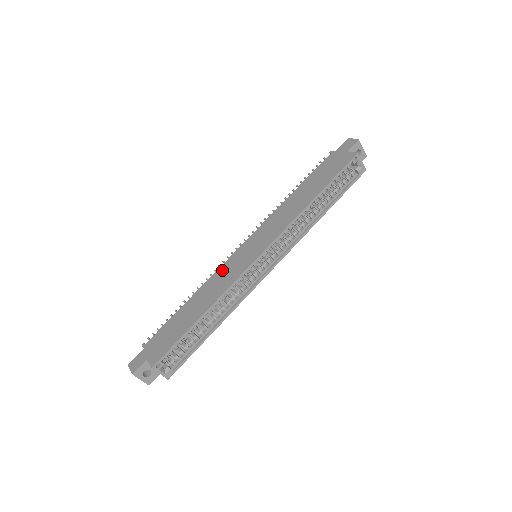
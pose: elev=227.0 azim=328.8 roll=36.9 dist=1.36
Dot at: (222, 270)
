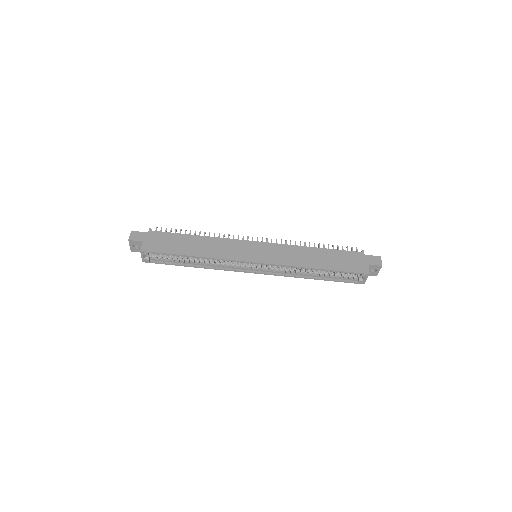
Dot at: (231, 242)
